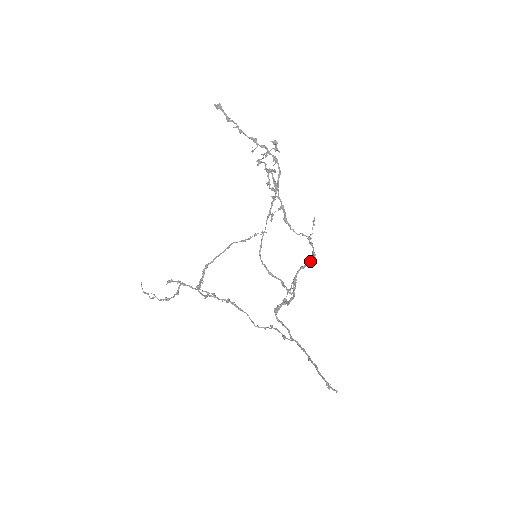
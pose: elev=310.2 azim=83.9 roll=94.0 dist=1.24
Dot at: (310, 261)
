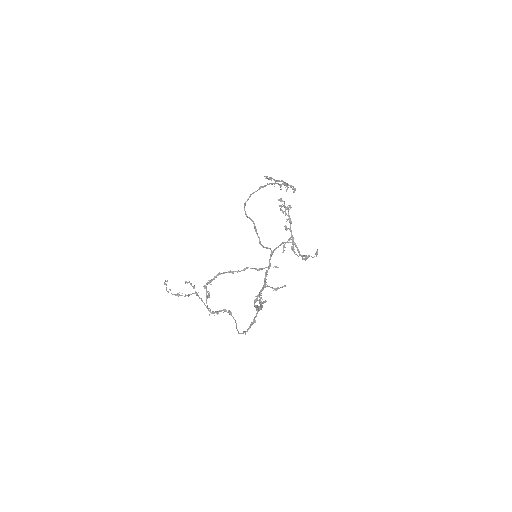
Dot at: (292, 243)
